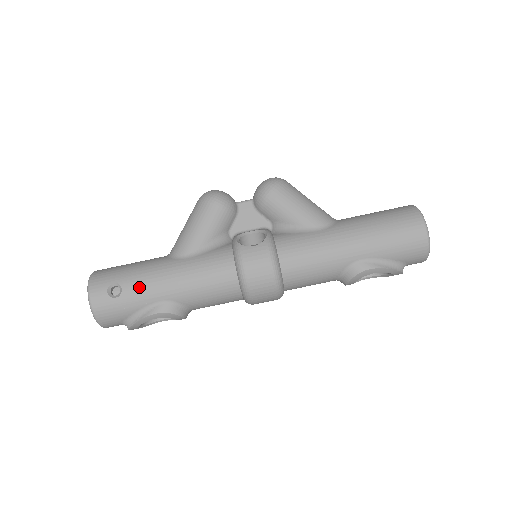
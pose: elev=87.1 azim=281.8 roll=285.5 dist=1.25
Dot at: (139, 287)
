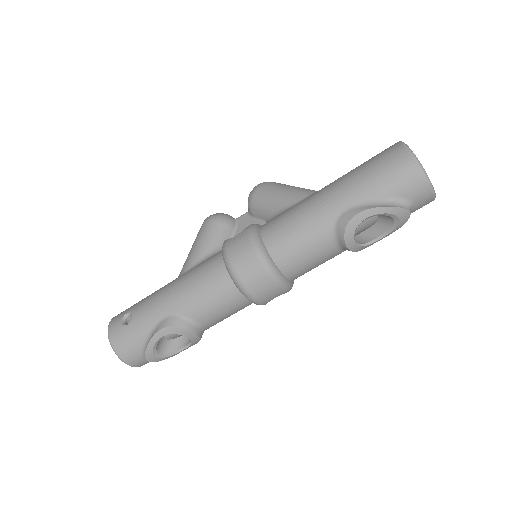
Dot at: (145, 309)
